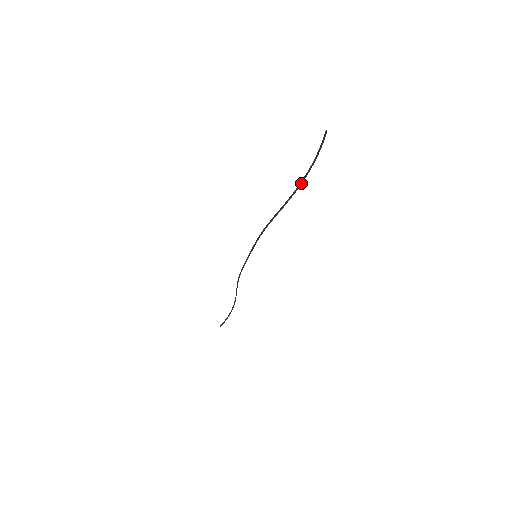
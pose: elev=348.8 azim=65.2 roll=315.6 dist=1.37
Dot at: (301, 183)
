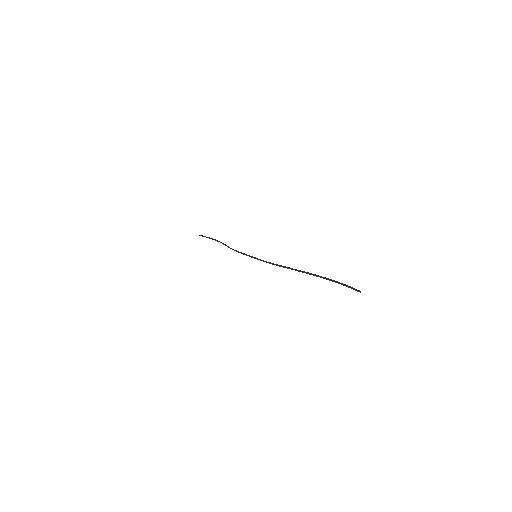
Dot at: (320, 277)
